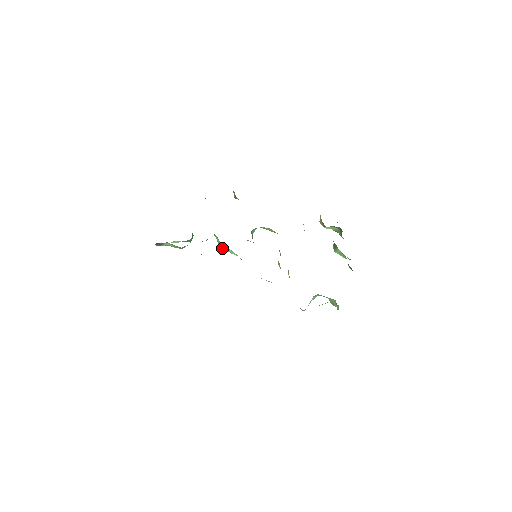
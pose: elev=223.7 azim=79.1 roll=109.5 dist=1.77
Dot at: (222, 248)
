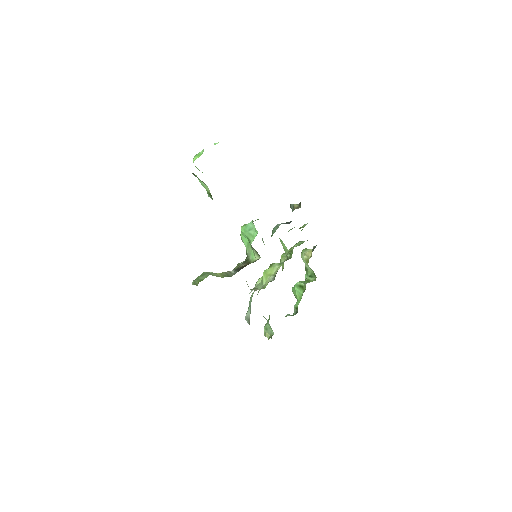
Dot at: (254, 249)
